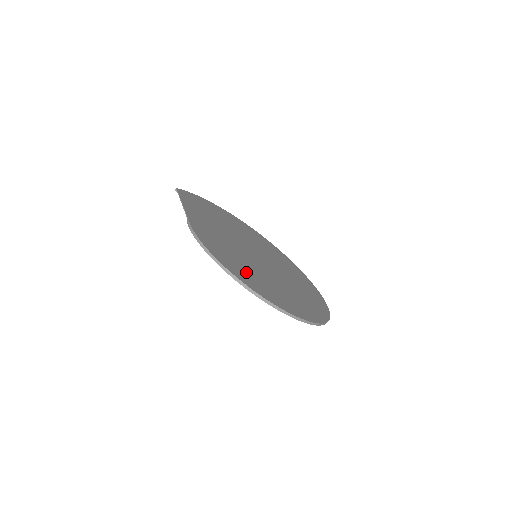
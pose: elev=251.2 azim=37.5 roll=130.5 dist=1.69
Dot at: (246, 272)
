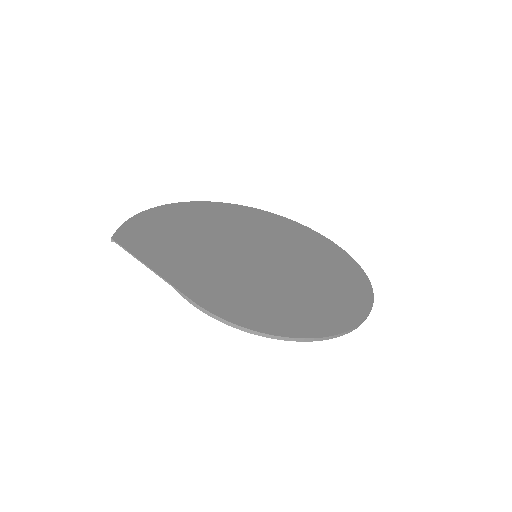
Dot at: (290, 310)
